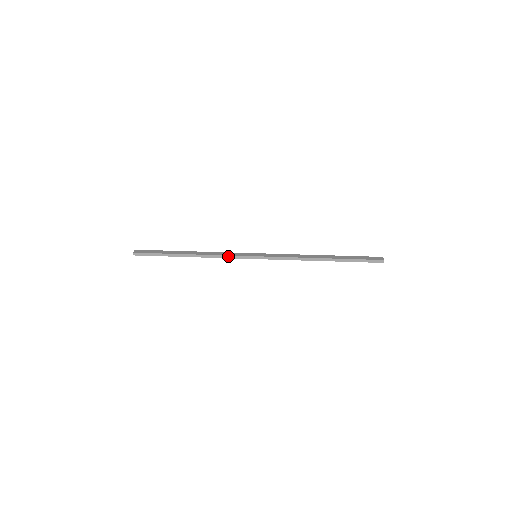
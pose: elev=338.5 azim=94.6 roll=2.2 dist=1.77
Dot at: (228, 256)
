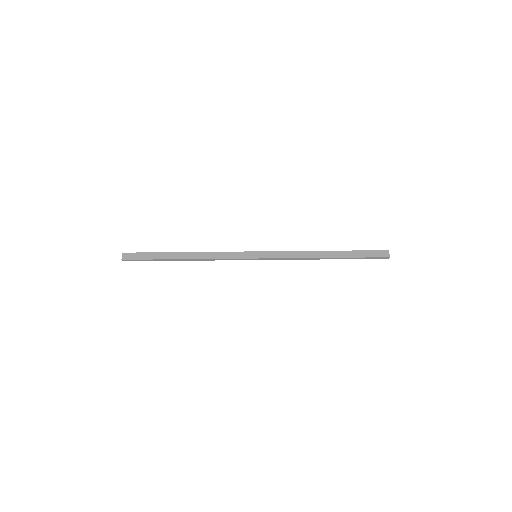
Dot at: (226, 259)
